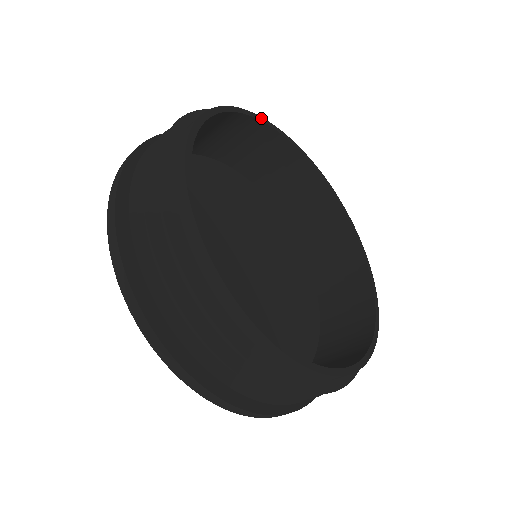
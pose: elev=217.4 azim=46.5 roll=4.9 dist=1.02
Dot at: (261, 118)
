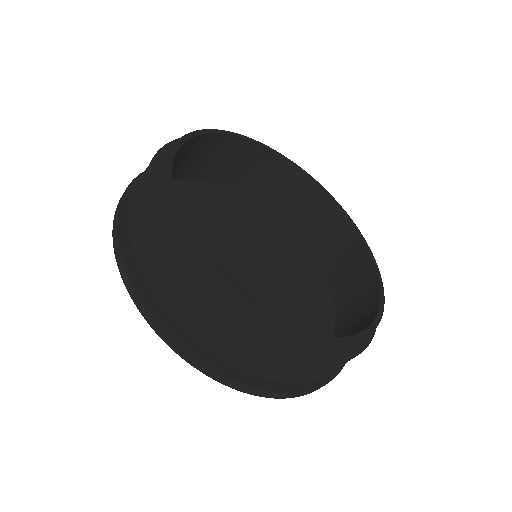
Dot at: (320, 185)
